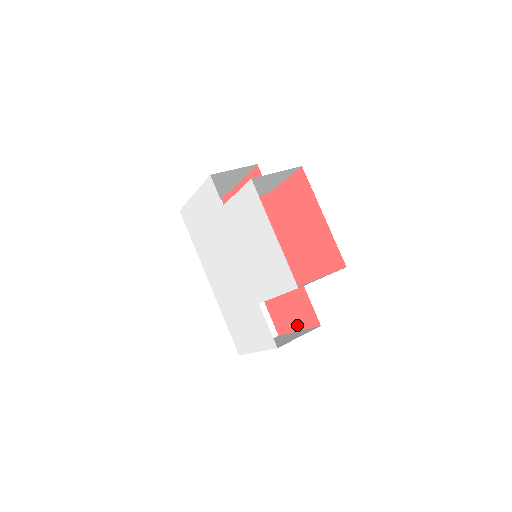
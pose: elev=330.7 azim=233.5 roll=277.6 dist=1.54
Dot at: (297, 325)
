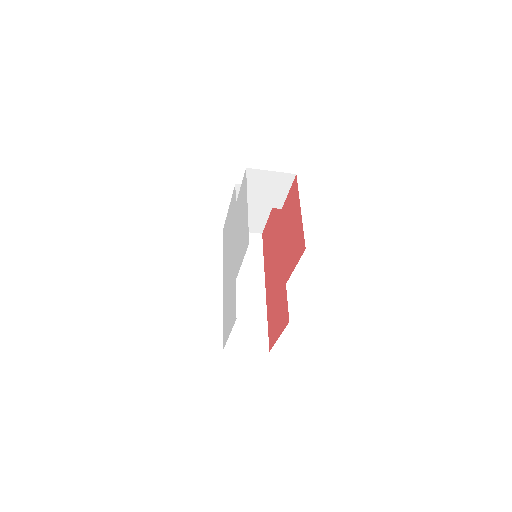
Dot at: (279, 331)
